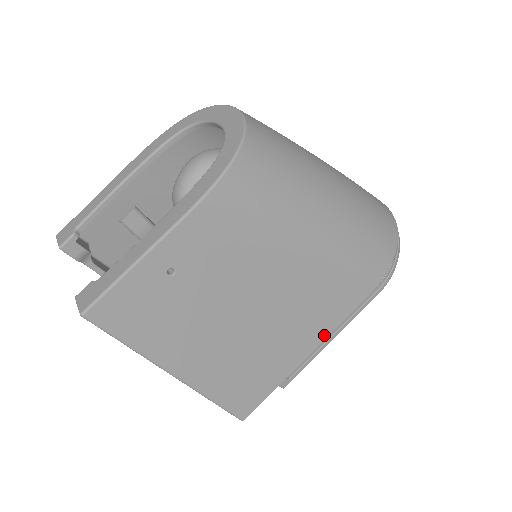
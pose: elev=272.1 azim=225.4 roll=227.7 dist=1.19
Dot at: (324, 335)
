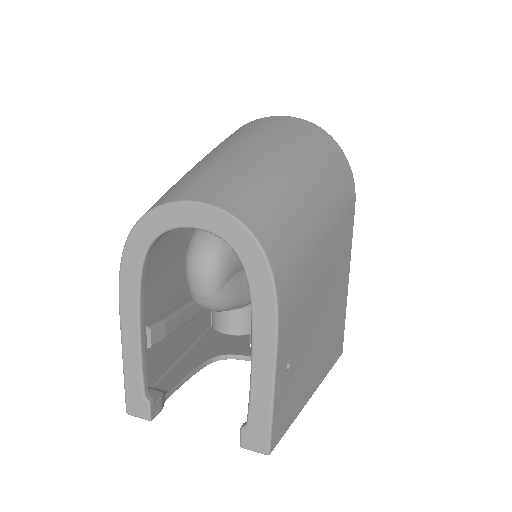
Dot at: (349, 260)
